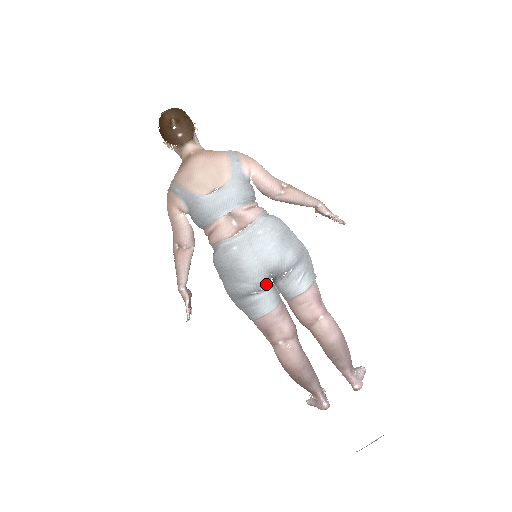
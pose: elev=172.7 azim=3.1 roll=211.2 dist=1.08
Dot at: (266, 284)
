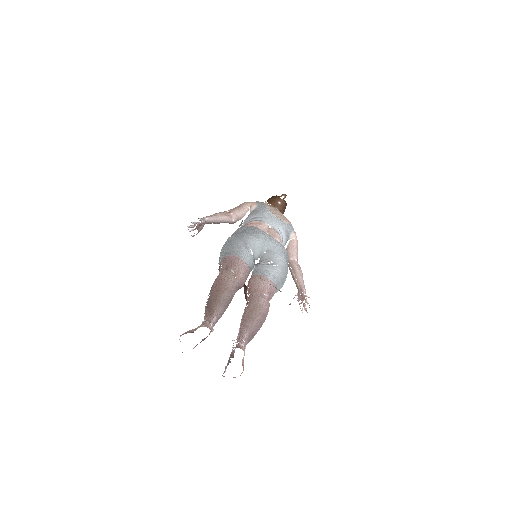
Dot at: (255, 255)
